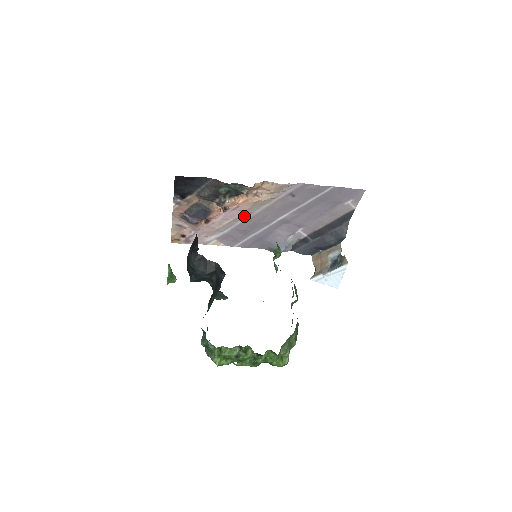
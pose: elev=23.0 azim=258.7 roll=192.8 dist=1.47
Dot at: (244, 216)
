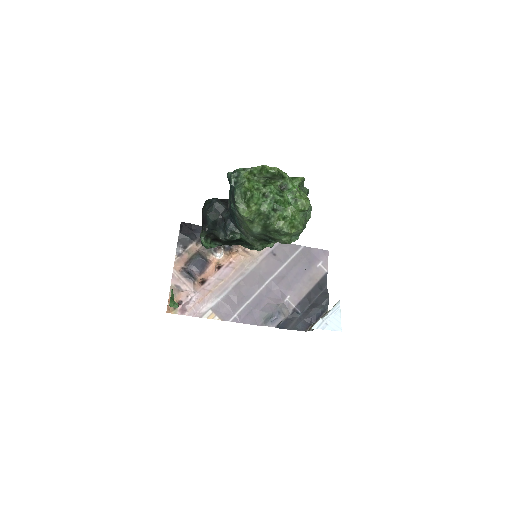
Dot at: (236, 277)
